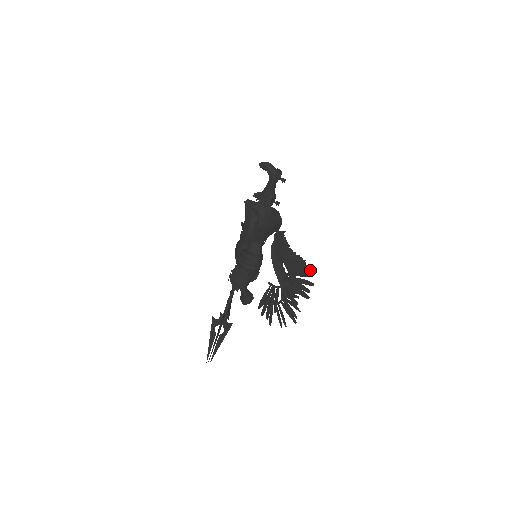
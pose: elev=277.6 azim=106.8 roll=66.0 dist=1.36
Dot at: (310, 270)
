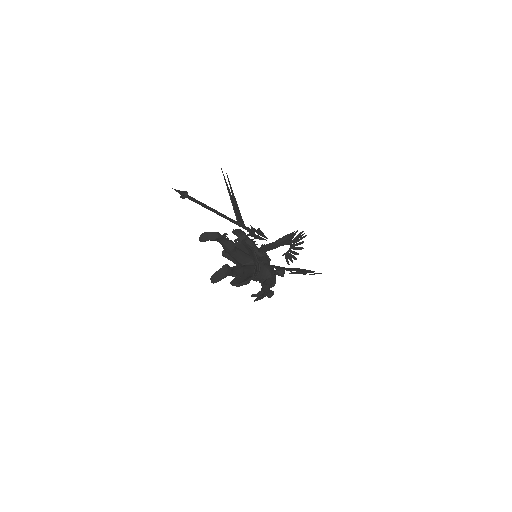
Dot at: (310, 271)
